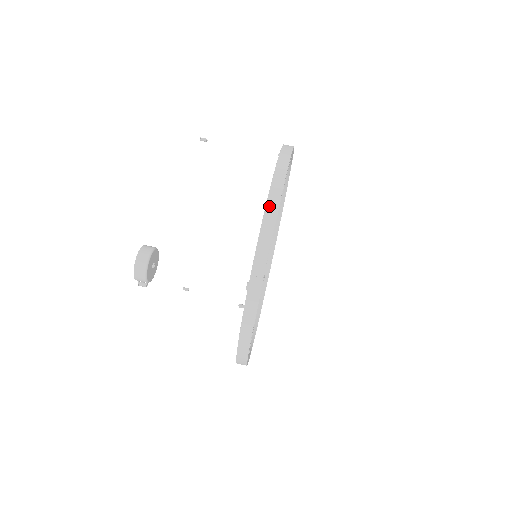
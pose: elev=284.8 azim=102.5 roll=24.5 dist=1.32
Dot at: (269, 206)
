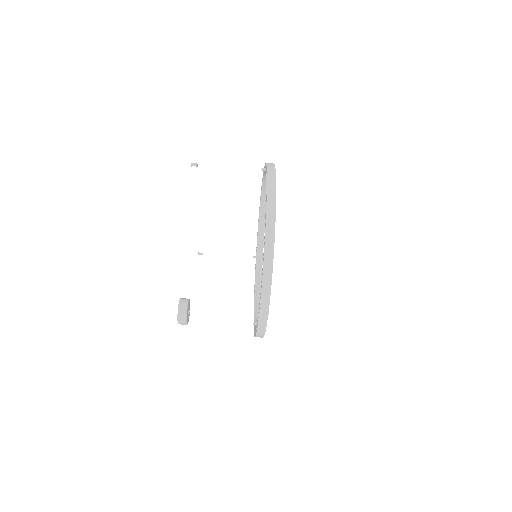
Dot at: (266, 268)
